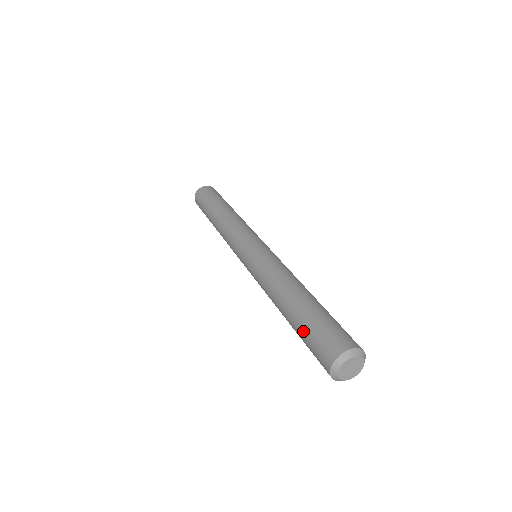
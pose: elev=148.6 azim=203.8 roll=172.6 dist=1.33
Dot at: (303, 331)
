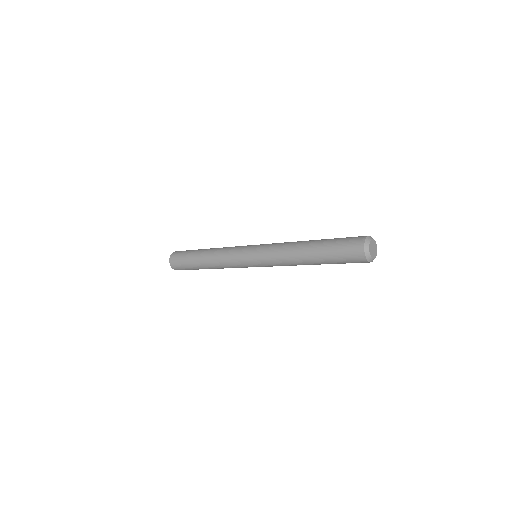
Dot at: (334, 240)
